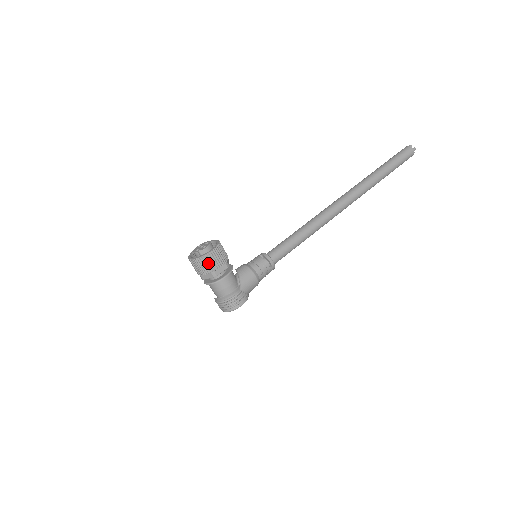
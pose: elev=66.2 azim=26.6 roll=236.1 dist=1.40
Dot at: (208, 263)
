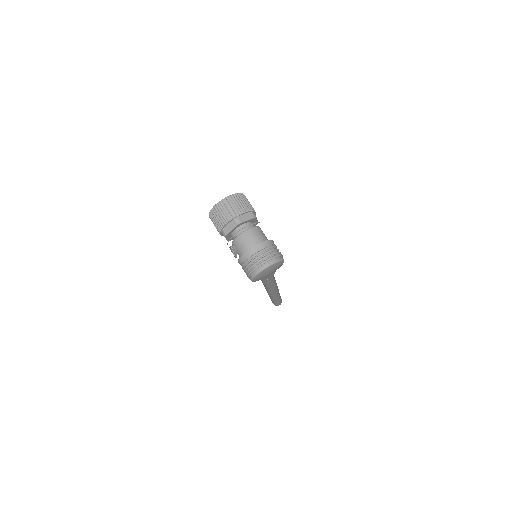
Dot at: (247, 201)
